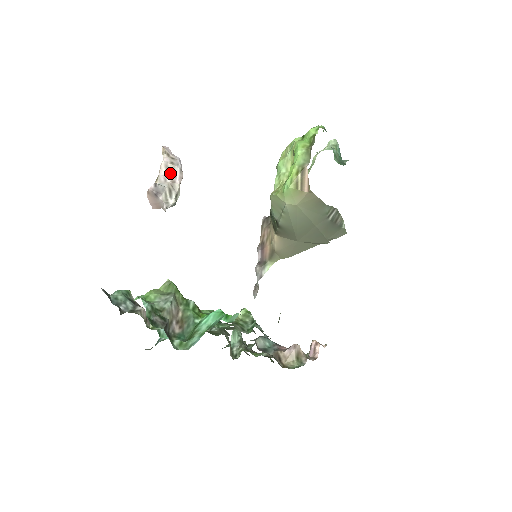
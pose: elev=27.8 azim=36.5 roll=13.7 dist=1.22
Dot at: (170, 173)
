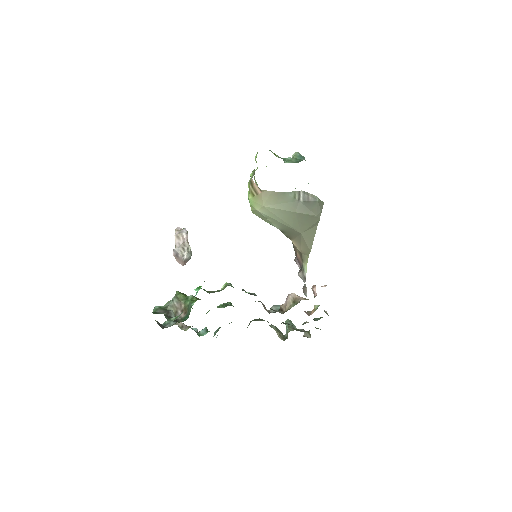
Dot at: (181, 239)
